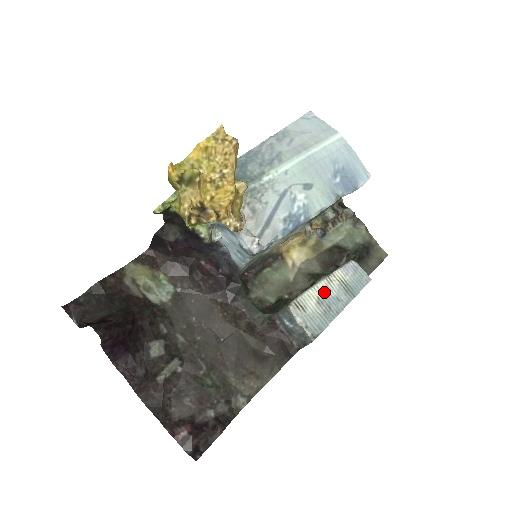
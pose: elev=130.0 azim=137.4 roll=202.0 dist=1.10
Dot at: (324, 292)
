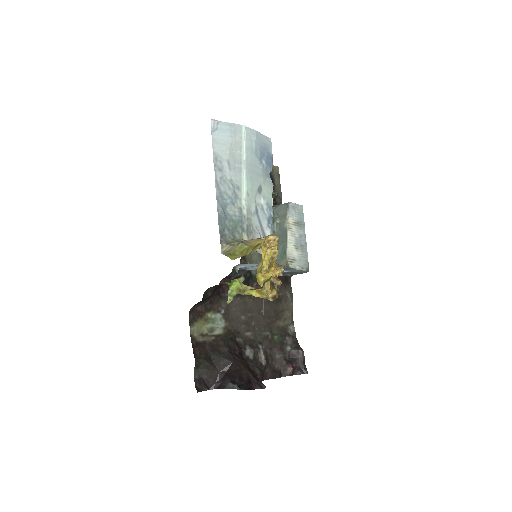
Dot at: (294, 239)
